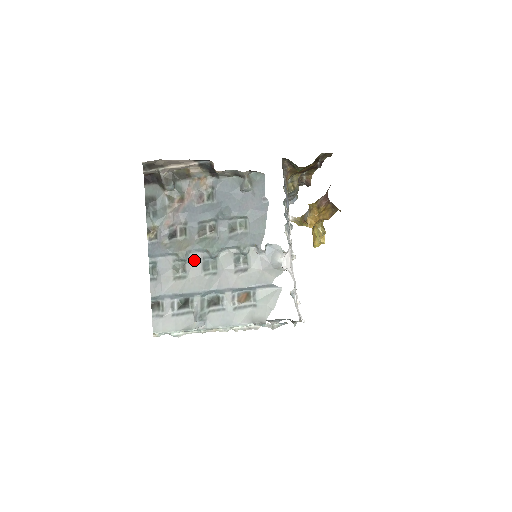
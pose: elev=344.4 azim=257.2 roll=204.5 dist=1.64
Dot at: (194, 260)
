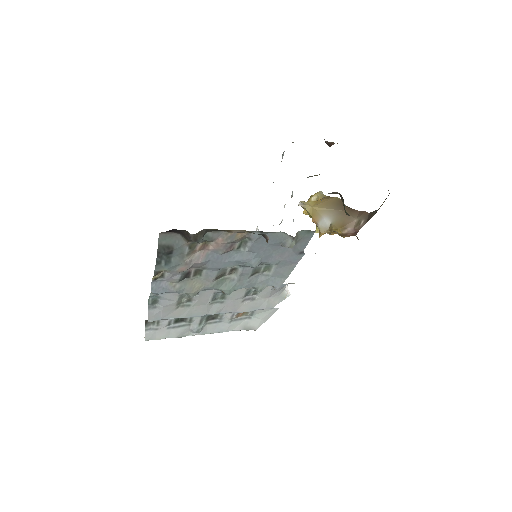
Dot at: (204, 295)
